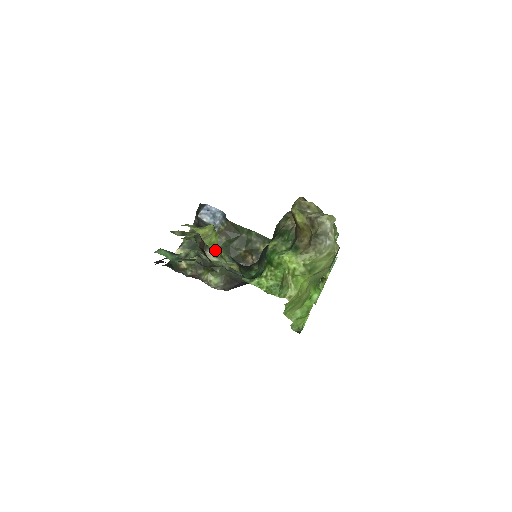
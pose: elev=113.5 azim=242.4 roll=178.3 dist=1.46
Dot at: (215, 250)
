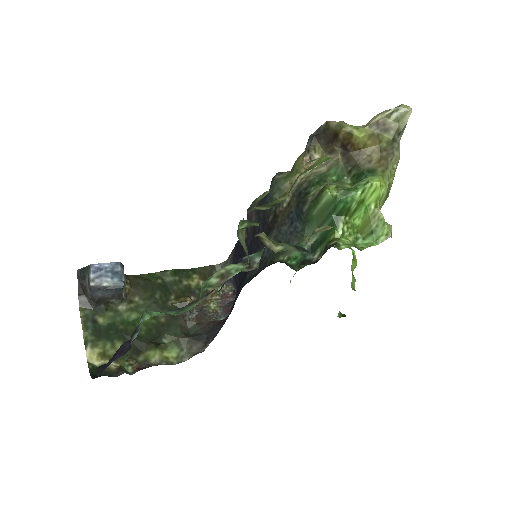
Dot at: occluded
